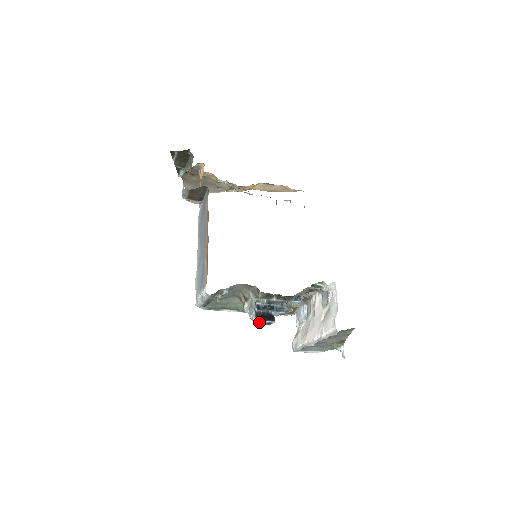
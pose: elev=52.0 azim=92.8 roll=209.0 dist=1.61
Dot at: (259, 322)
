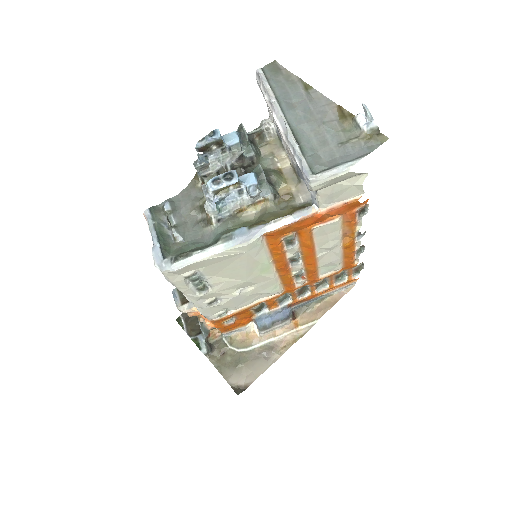
Dot at: (213, 181)
